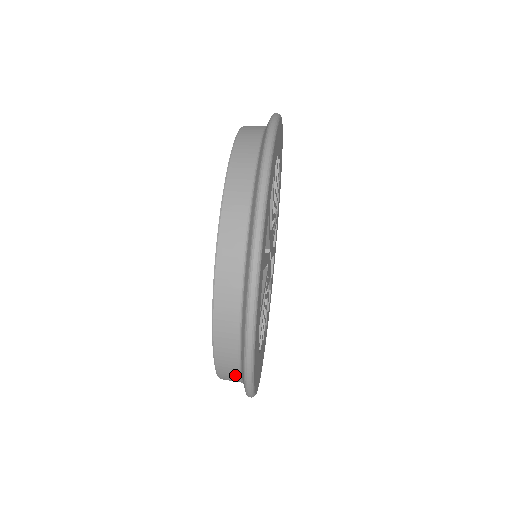
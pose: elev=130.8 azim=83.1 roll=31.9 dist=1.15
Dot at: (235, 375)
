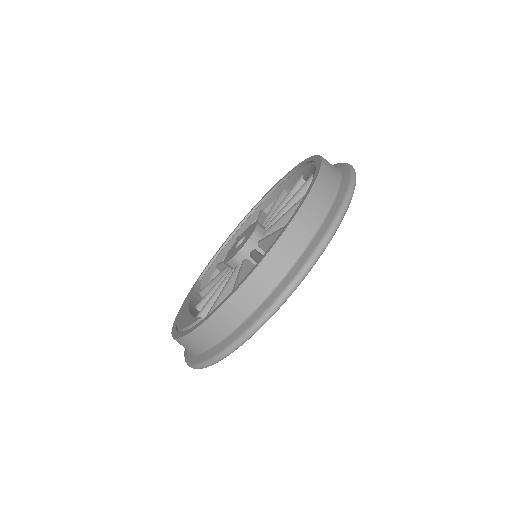
Dot at: (199, 347)
